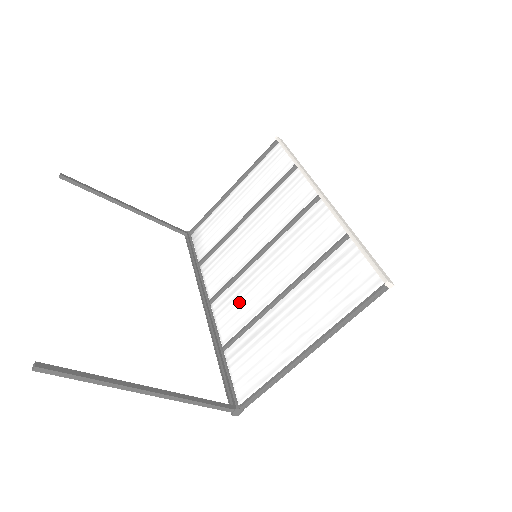
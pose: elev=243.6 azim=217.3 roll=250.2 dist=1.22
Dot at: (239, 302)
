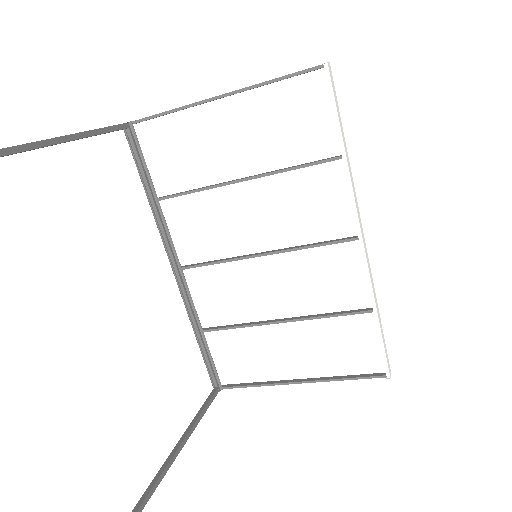
Dot at: (225, 292)
